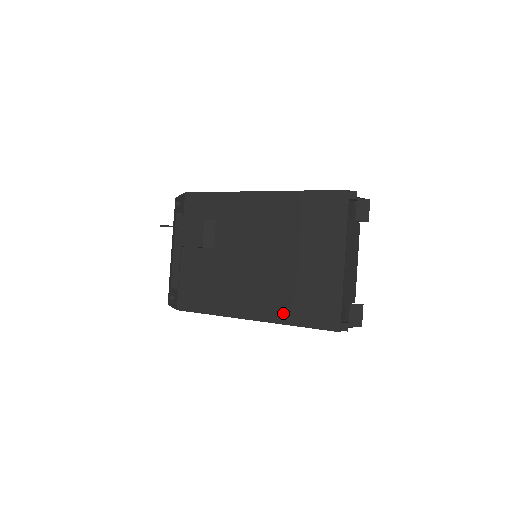
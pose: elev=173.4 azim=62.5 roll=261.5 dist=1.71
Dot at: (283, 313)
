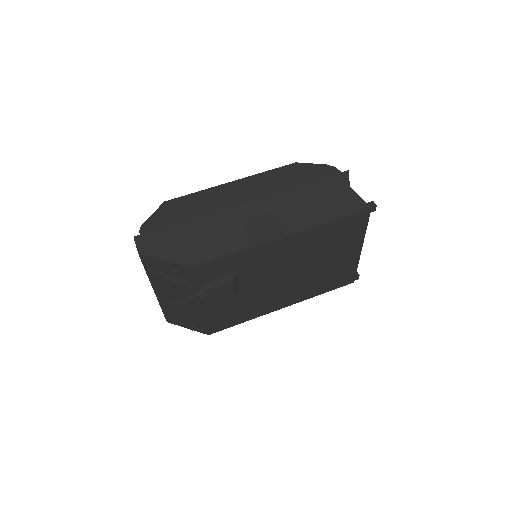
Dot at: (311, 293)
